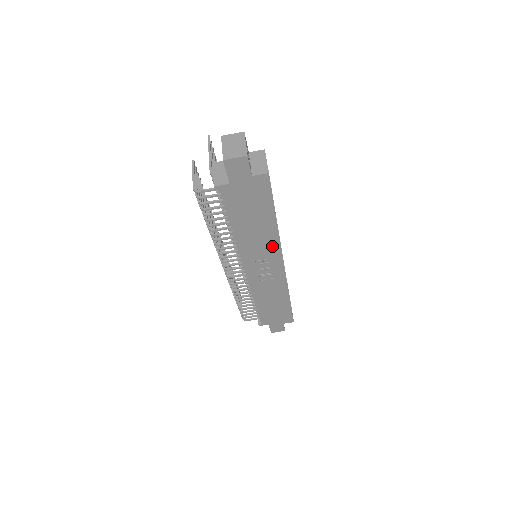
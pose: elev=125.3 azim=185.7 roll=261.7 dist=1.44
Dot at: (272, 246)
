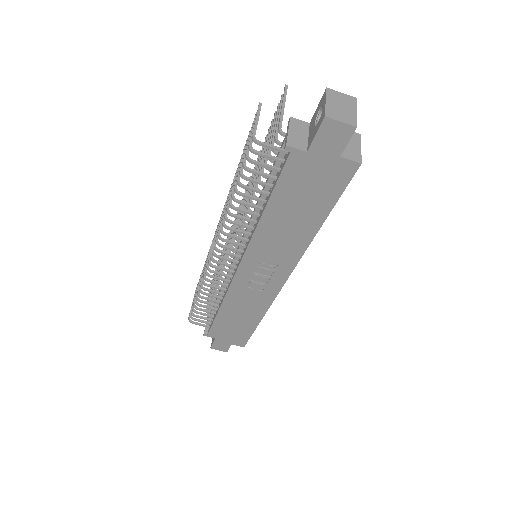
Dot at: (291, 254)
